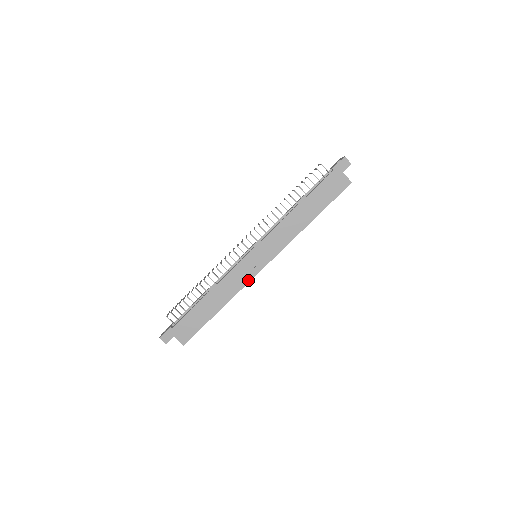
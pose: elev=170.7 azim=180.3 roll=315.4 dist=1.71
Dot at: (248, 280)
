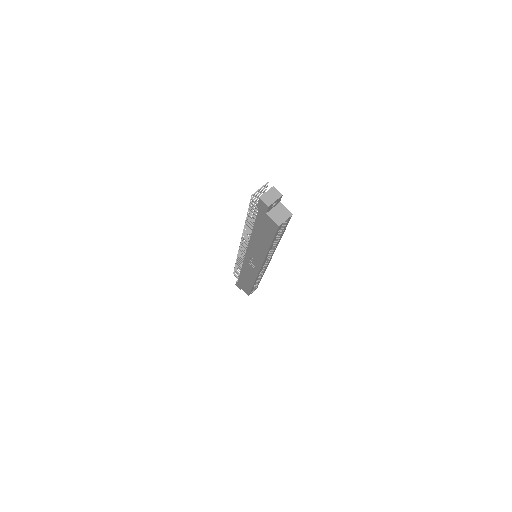
Dot at: (256, 274)
